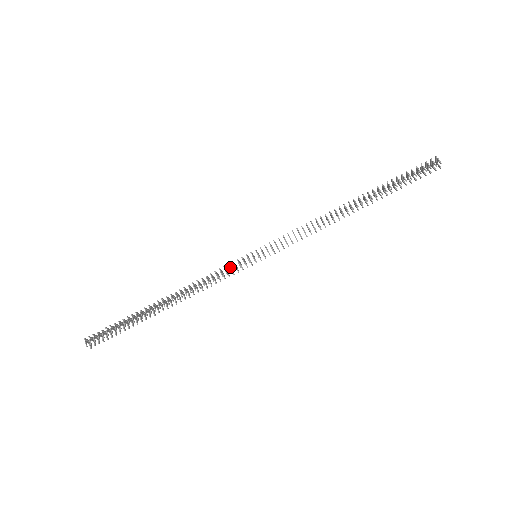
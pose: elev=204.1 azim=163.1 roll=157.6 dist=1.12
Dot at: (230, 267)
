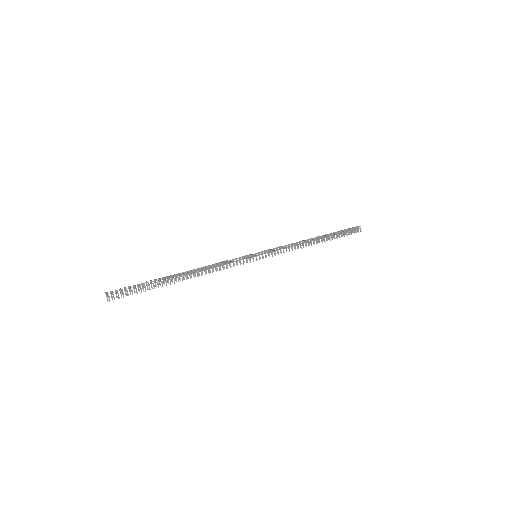
Dot at: (240, 261)
